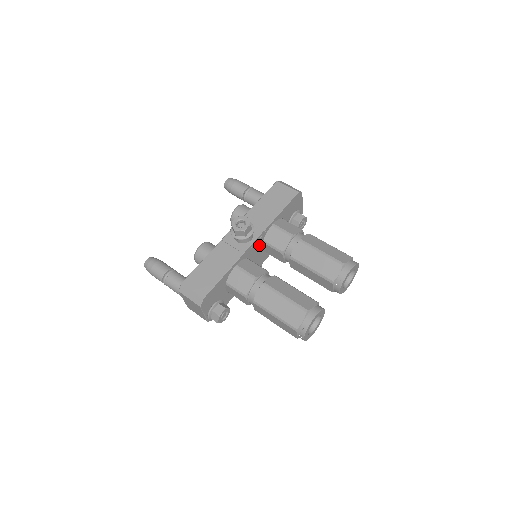
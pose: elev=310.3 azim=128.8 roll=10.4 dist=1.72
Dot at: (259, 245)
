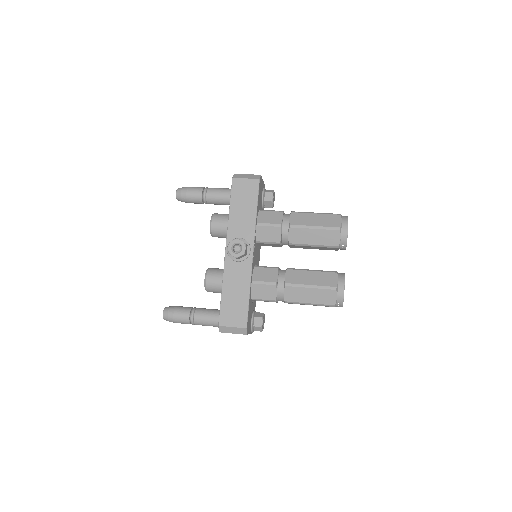
Dot at: (255, 248)
